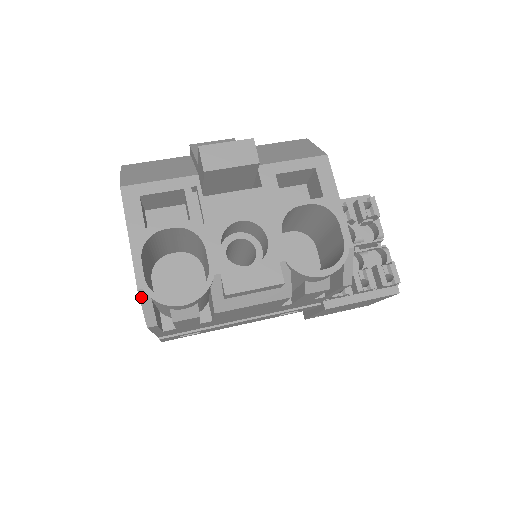
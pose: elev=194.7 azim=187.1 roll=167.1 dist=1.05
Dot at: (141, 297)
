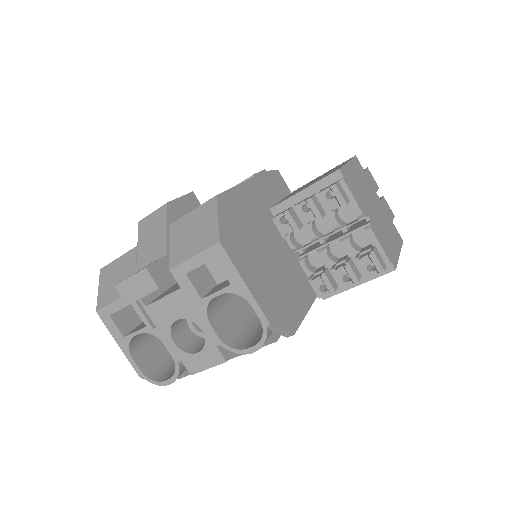
Dot at: (146, 379)
